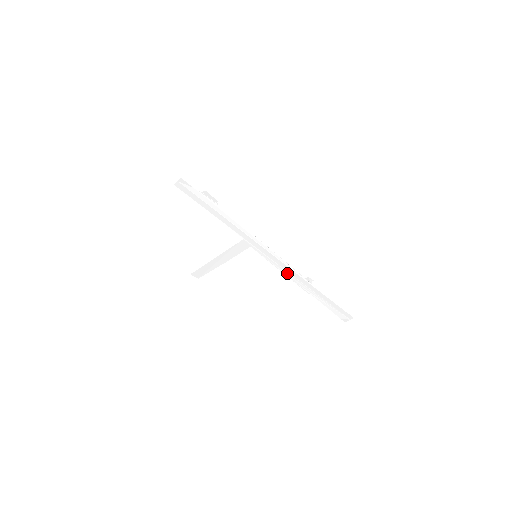
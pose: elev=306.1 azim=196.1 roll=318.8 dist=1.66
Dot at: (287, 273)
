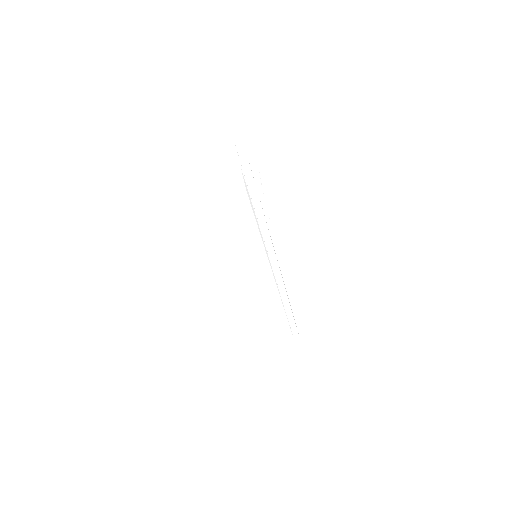
Dot at: (273, 283)
